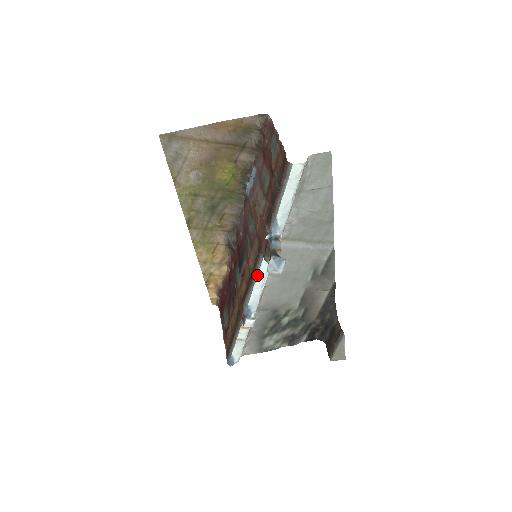
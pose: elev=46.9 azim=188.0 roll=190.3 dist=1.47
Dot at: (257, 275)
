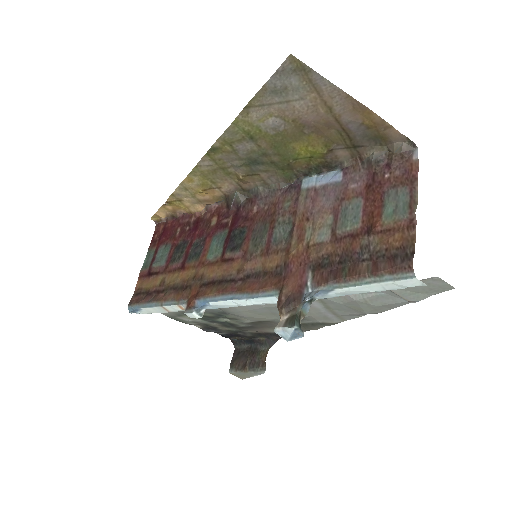
Dot at: (250, 298)
